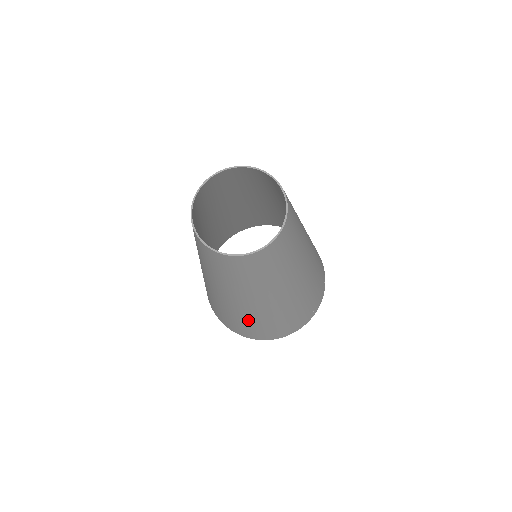
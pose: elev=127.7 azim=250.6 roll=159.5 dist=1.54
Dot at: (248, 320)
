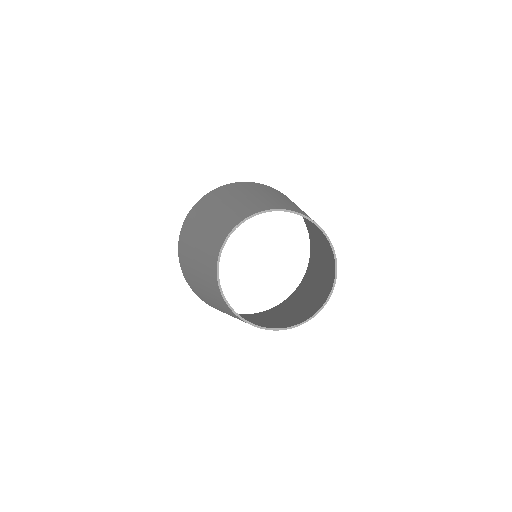
Dot at: (203, 297)
